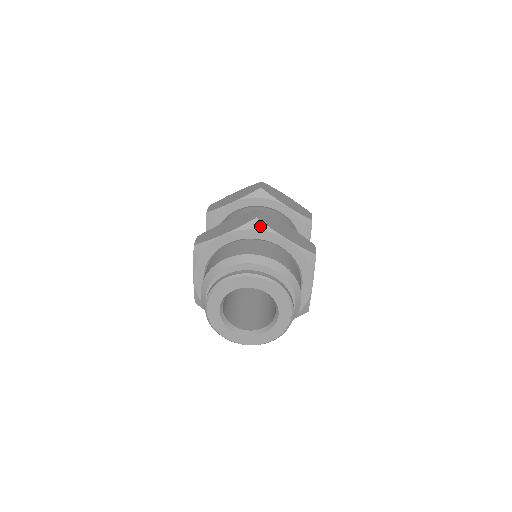
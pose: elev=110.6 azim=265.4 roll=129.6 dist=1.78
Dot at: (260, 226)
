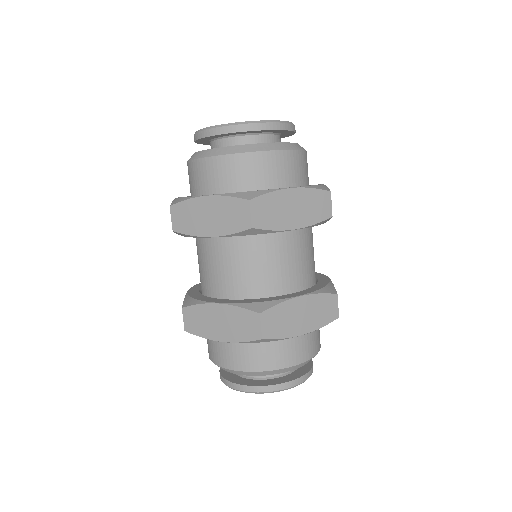
Dot at: (268, 341)
